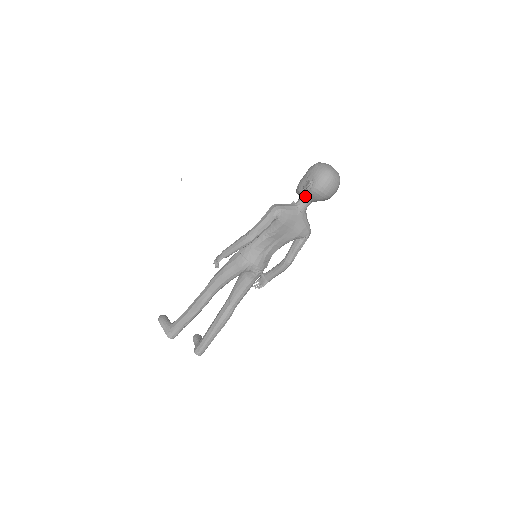
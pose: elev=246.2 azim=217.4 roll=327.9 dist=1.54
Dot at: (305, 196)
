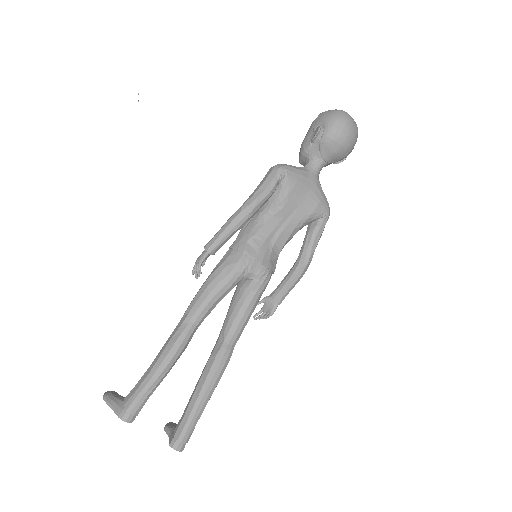
Dot at: (315, 153)
